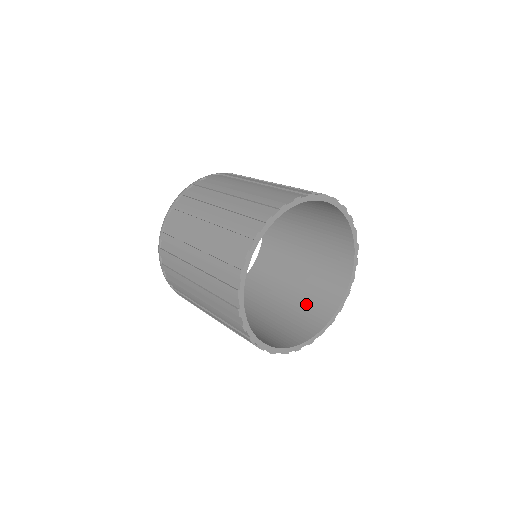
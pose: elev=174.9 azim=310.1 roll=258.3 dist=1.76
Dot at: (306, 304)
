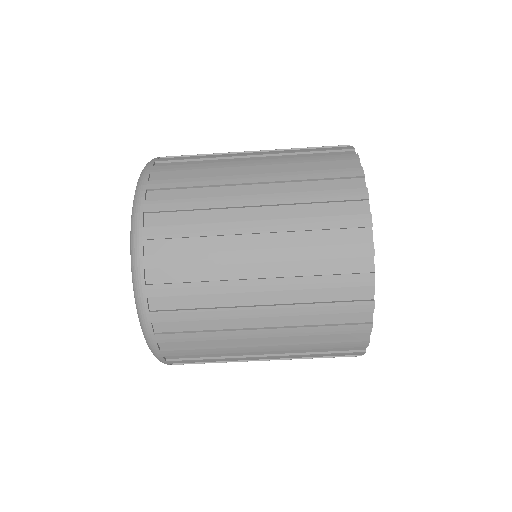
Dot at: occluded
